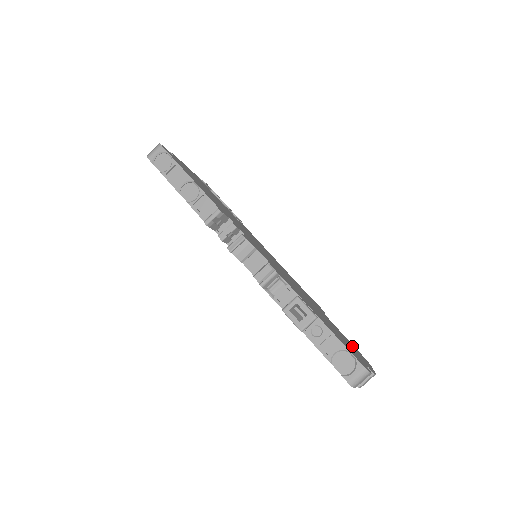
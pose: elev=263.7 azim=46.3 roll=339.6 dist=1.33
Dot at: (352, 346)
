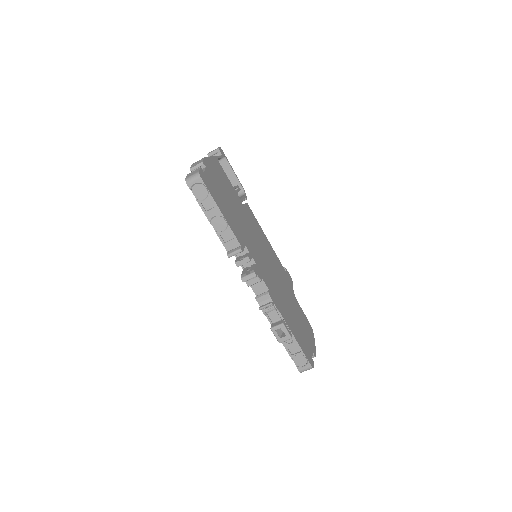
Dot at: (306, 325)
